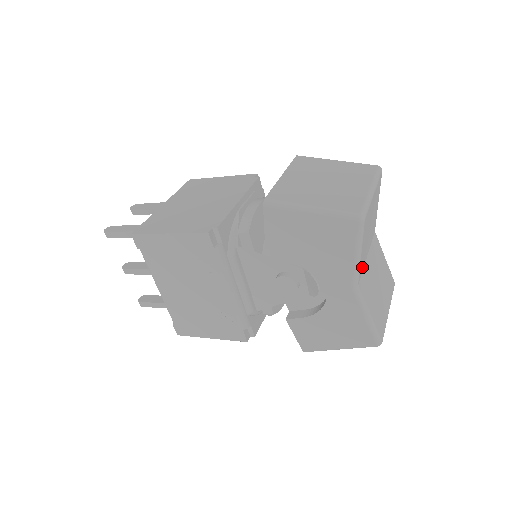
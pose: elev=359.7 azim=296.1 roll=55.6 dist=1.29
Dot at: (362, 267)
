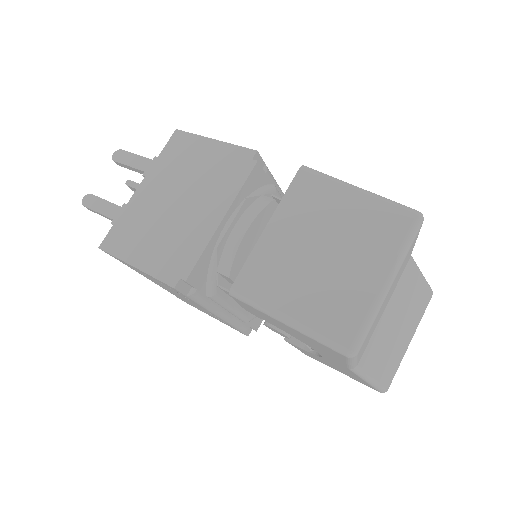
Dot at: (368, 342)
